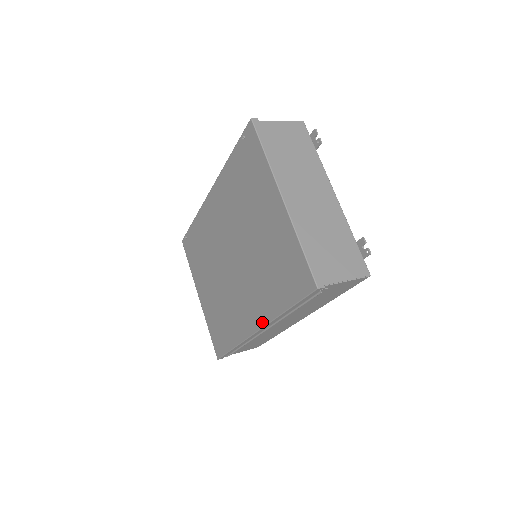
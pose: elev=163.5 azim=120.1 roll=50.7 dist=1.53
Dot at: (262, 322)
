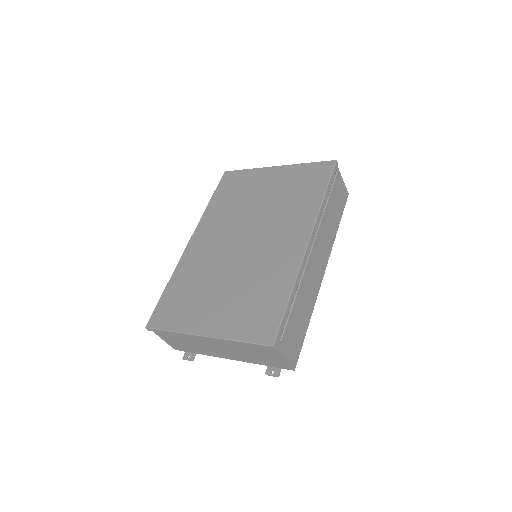
Dot at: (310, 226)
